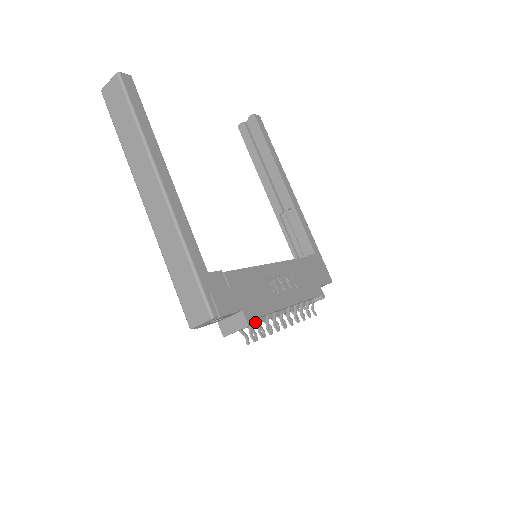
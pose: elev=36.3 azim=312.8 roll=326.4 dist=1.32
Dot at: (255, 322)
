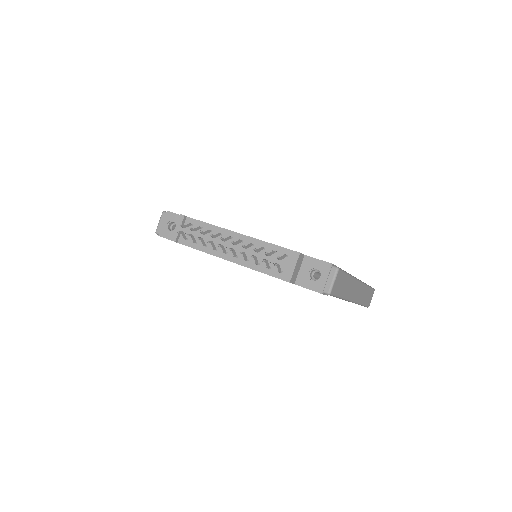
Dot at: (197, 232)
